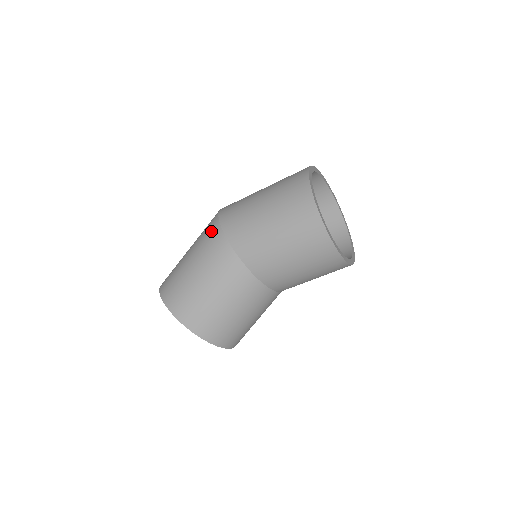
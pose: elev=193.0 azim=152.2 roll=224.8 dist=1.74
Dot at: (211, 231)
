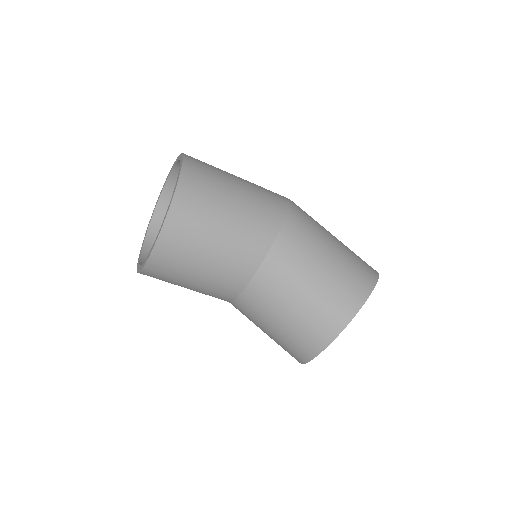
Dot at: (278, 194)
